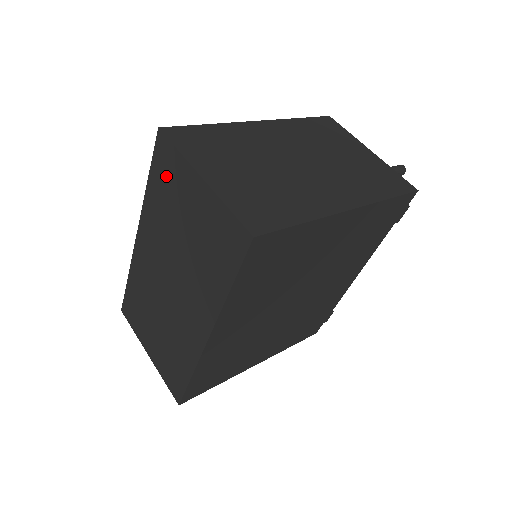
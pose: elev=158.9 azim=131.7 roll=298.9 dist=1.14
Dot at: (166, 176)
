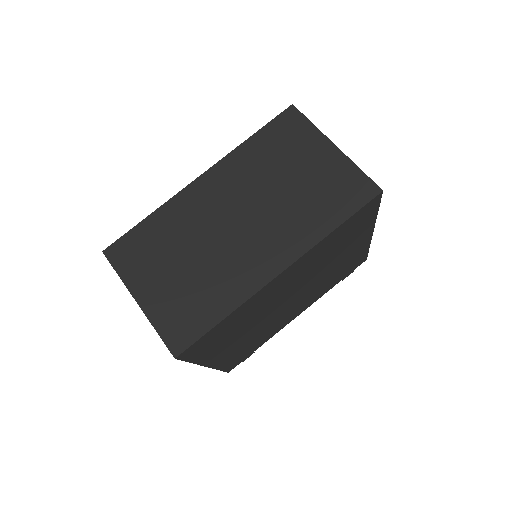
Dot at: (285, 137)
